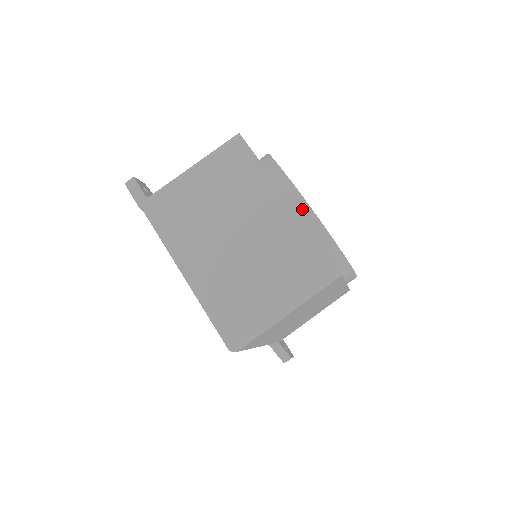
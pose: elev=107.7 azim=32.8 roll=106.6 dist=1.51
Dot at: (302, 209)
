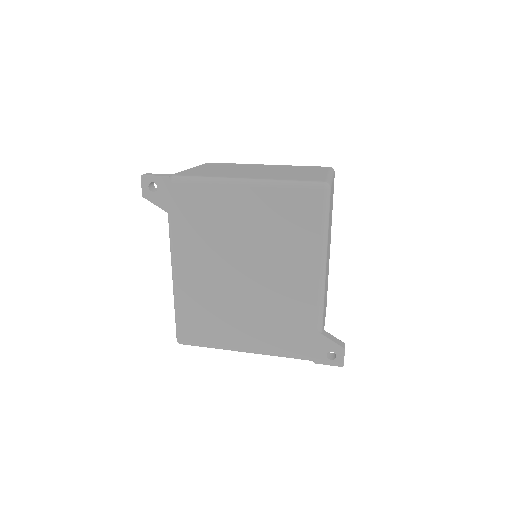
Dot at: occluded
